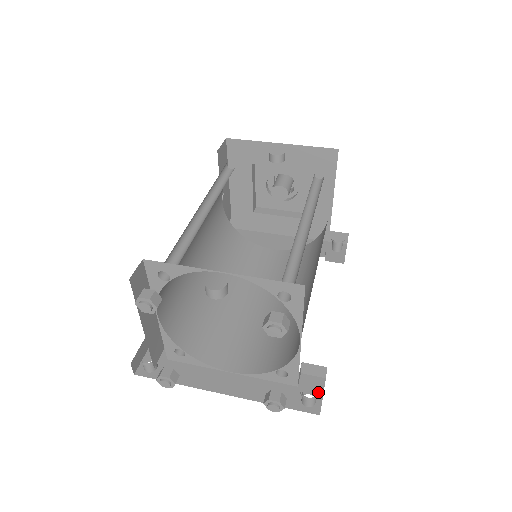
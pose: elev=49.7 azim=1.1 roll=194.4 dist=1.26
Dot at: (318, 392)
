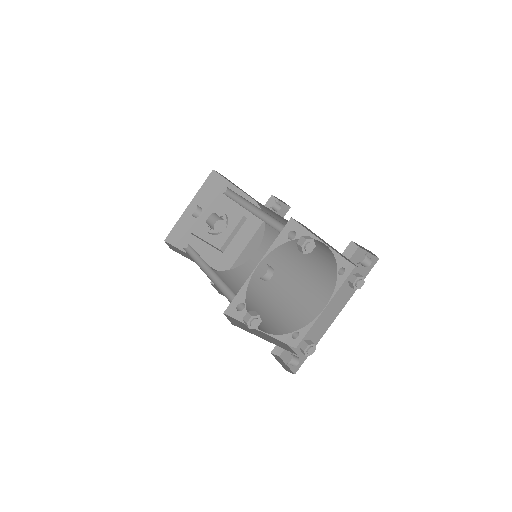
Dot at: occluded
